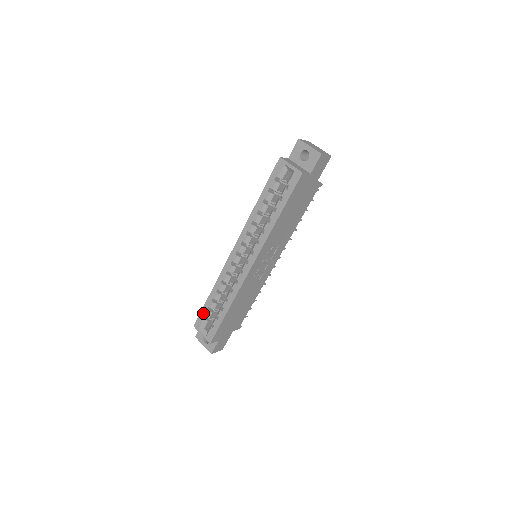
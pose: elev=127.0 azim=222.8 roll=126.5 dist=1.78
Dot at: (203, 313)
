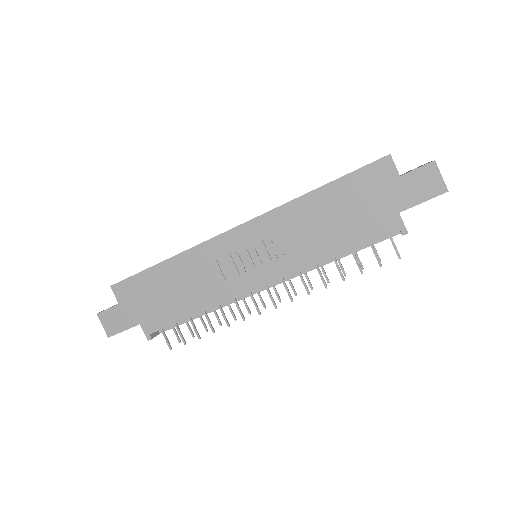
Dot at: occluded
